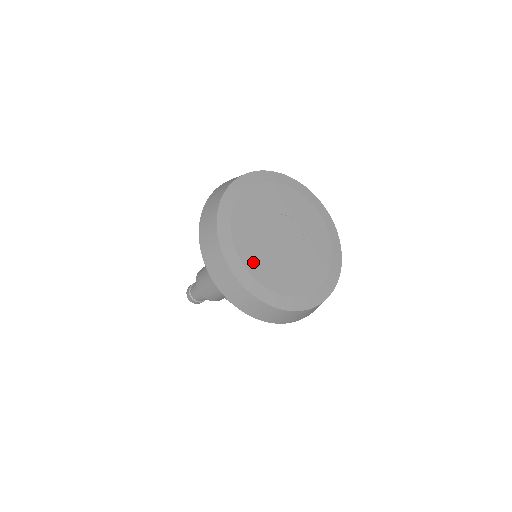
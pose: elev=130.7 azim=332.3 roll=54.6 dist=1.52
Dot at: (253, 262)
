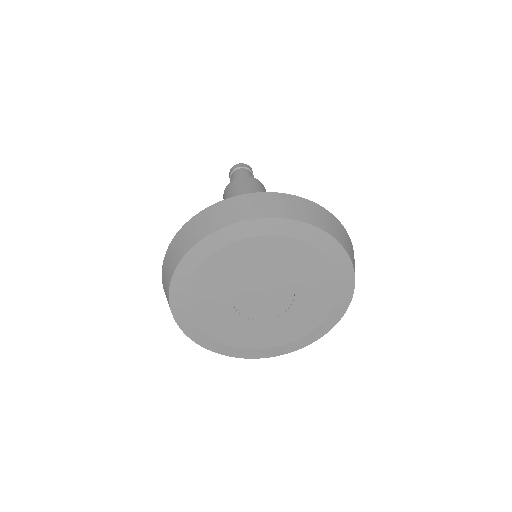
Dot at: (201, 293)
